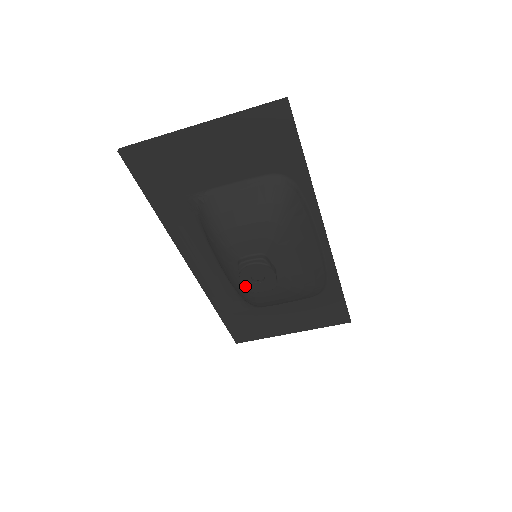
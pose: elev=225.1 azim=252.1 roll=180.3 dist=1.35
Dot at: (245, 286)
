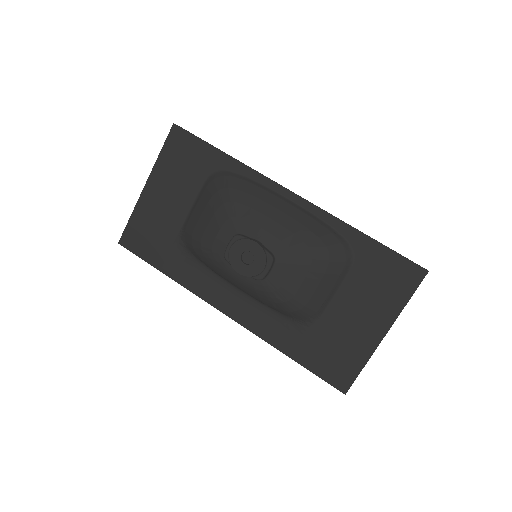
Dot at: occluded
